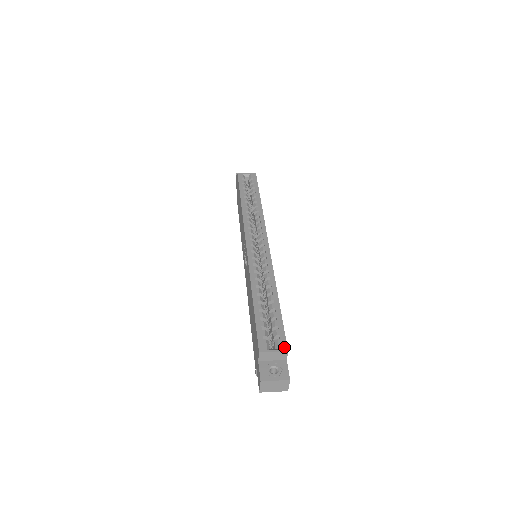
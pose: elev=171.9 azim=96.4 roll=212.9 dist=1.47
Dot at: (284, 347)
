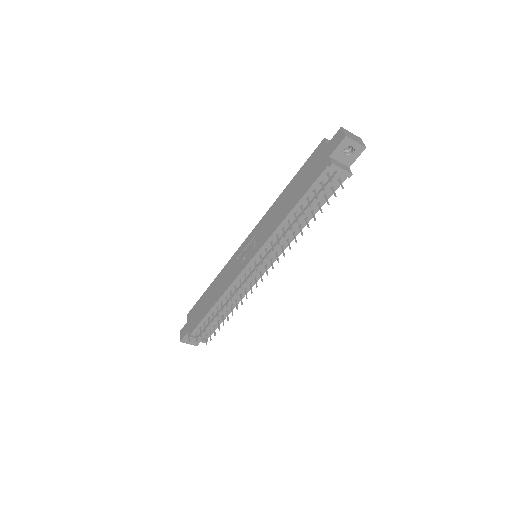
Dot at: occluded
